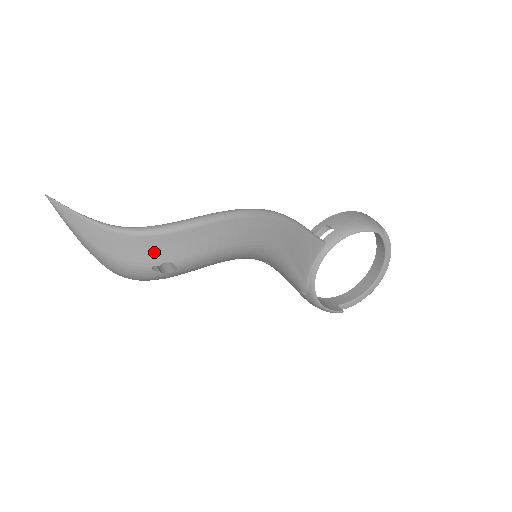
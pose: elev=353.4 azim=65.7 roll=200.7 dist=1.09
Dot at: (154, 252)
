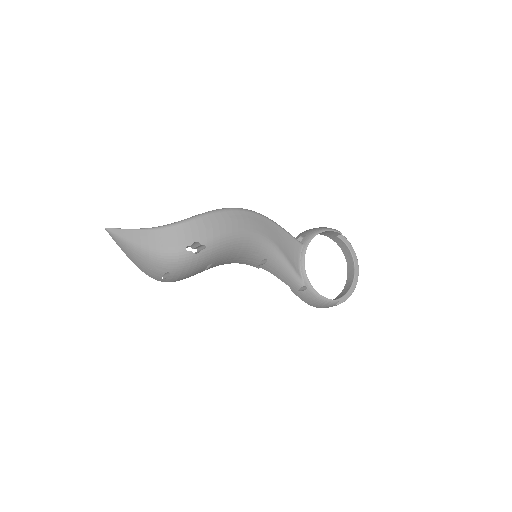
Dot at: (185, 236)
